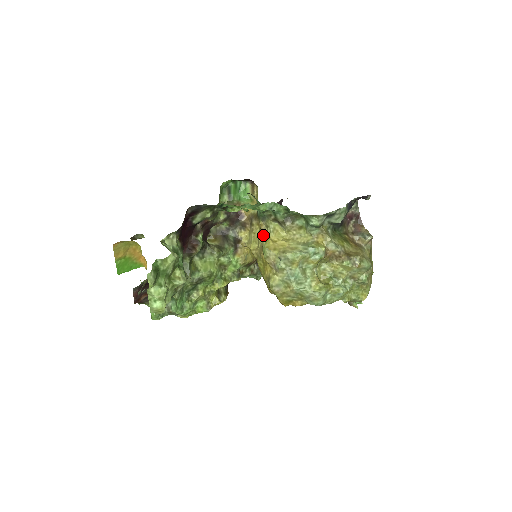
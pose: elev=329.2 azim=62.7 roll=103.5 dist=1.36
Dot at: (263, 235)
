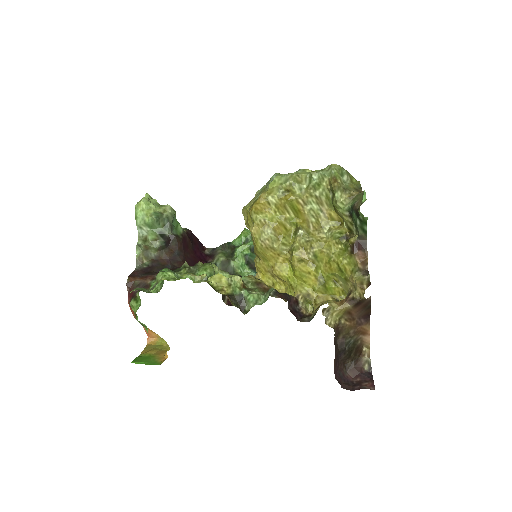
Dot at: occluded
